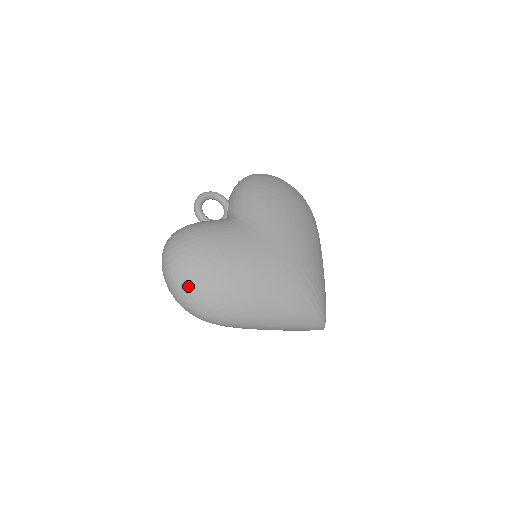
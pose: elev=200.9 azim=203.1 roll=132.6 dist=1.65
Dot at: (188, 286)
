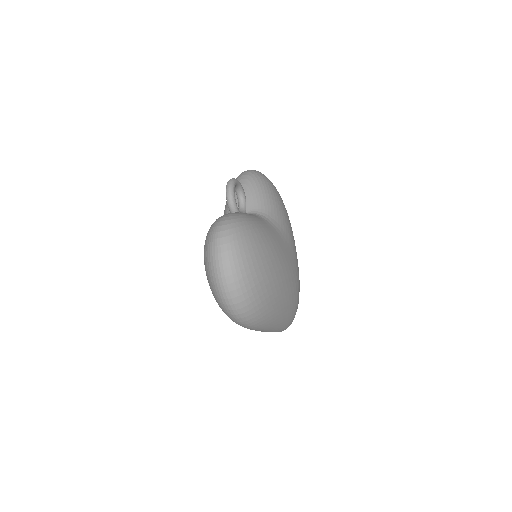
Dot at: (250, 285)
